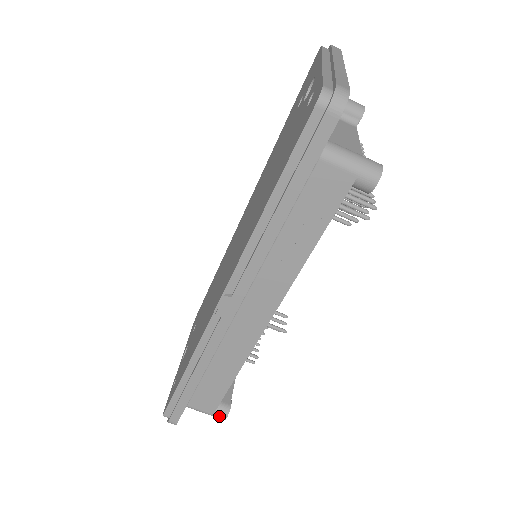
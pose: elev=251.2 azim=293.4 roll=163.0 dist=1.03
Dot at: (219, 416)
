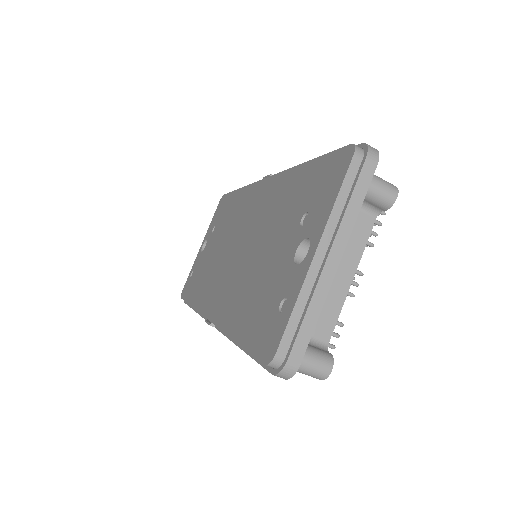
Dot at: occluded
